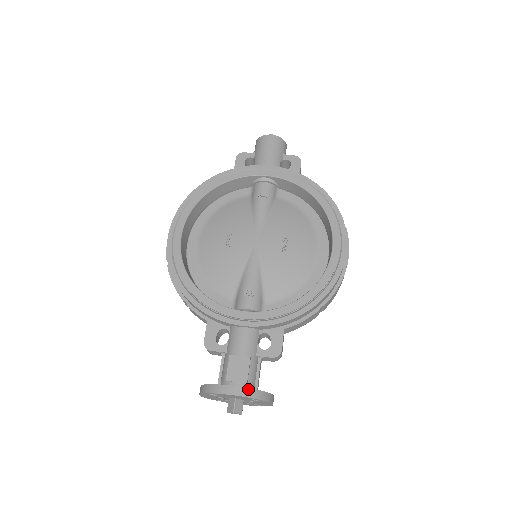
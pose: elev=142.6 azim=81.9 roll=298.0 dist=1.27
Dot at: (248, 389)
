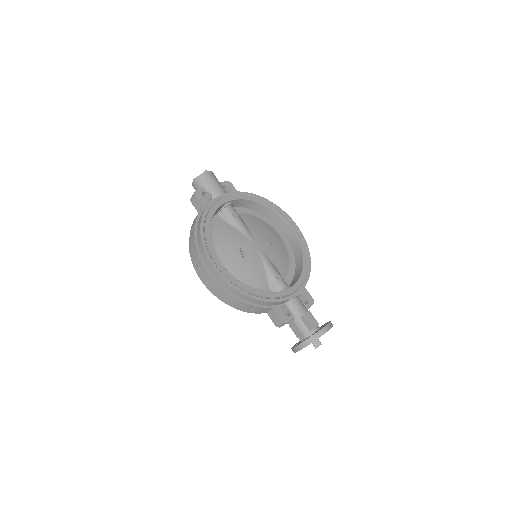
Dot at: (330, 323)
